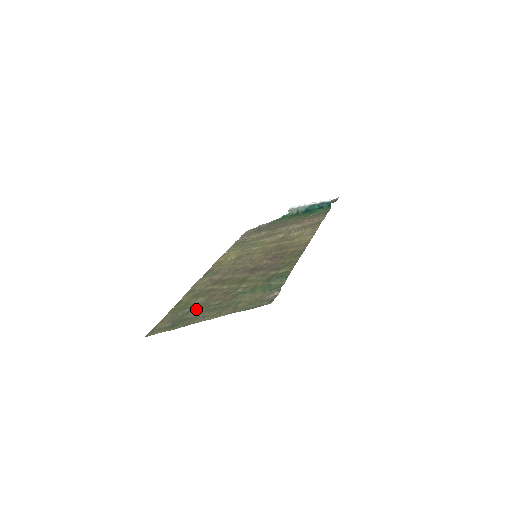
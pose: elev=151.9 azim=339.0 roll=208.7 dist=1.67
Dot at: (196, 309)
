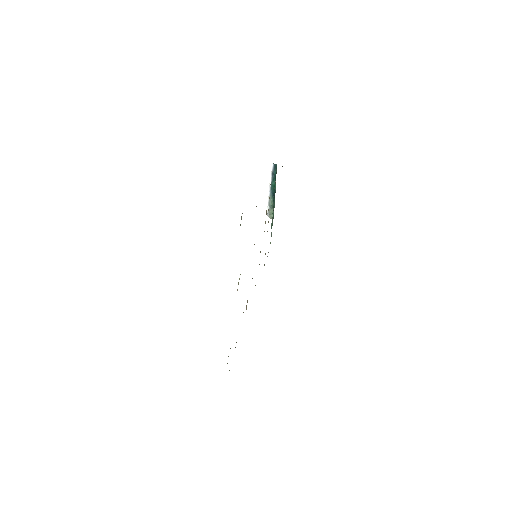
Dot at: occluded
